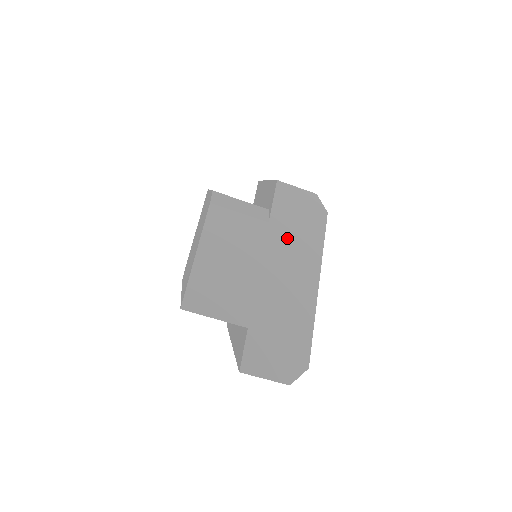
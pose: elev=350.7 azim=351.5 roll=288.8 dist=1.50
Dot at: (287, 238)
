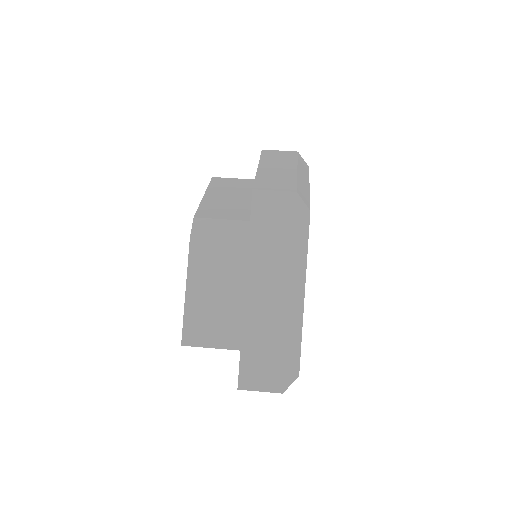
Dot at: (269, 253)
